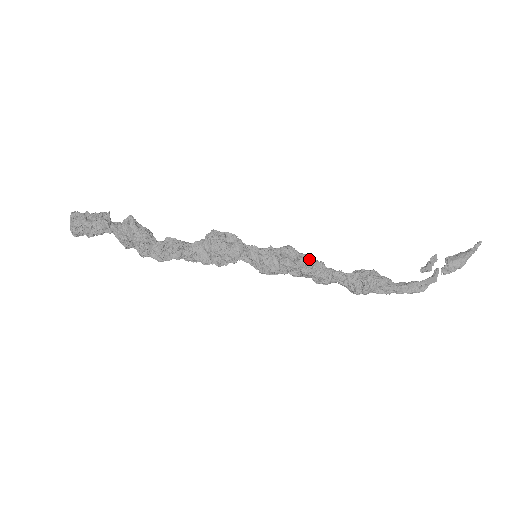
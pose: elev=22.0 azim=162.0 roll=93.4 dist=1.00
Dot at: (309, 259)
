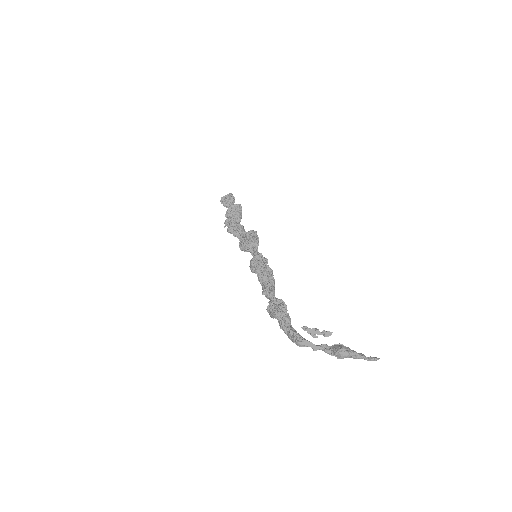
Dot at: (265, 271)
